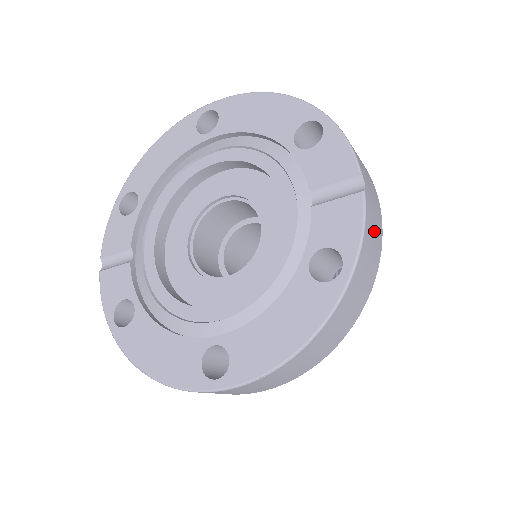
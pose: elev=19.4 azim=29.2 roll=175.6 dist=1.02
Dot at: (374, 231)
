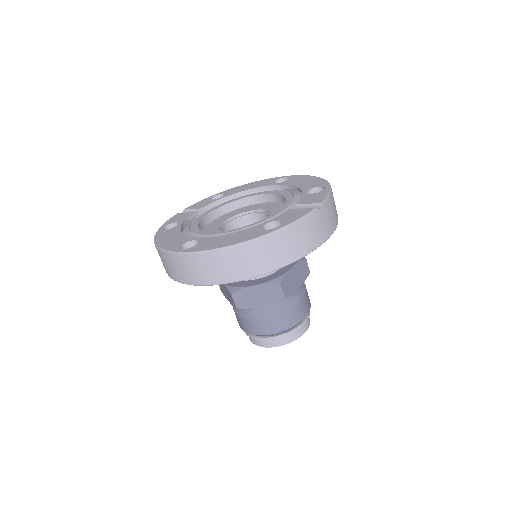
Dot at: (310, 233)
